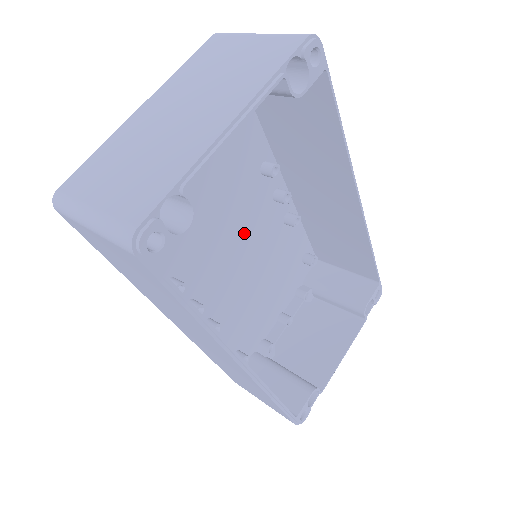
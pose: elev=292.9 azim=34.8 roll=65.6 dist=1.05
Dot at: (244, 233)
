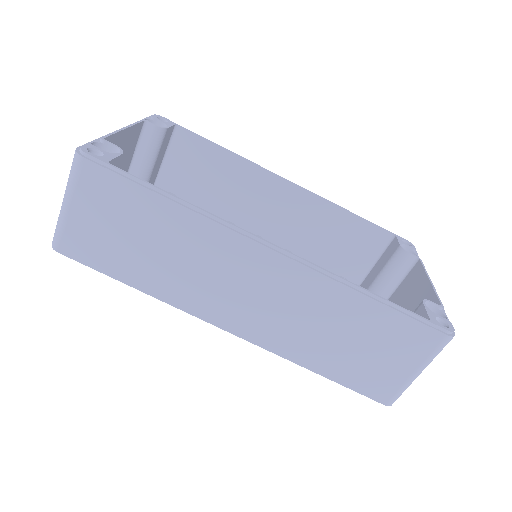
Dot at: occluded
